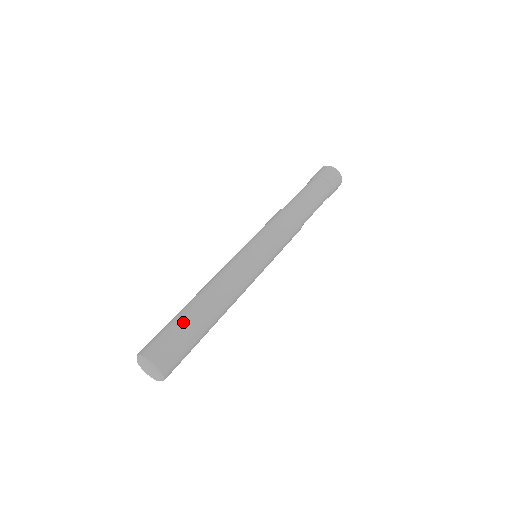
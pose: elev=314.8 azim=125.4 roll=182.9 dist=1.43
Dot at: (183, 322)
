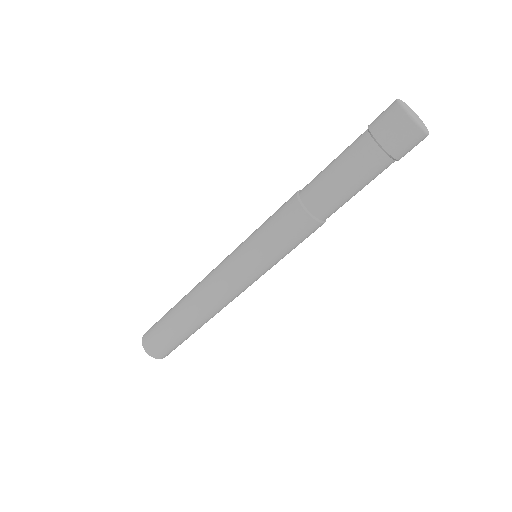
Dot at: (171, 331)
